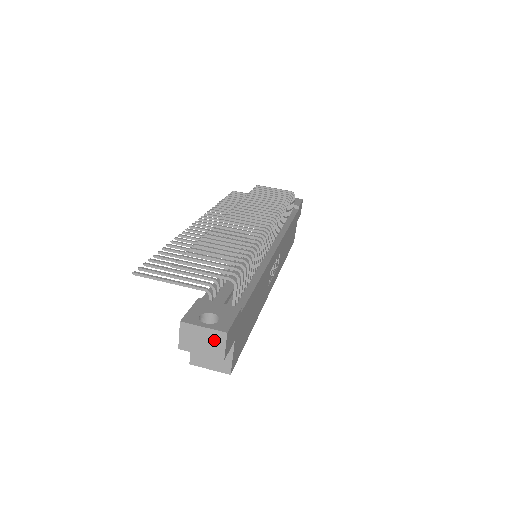
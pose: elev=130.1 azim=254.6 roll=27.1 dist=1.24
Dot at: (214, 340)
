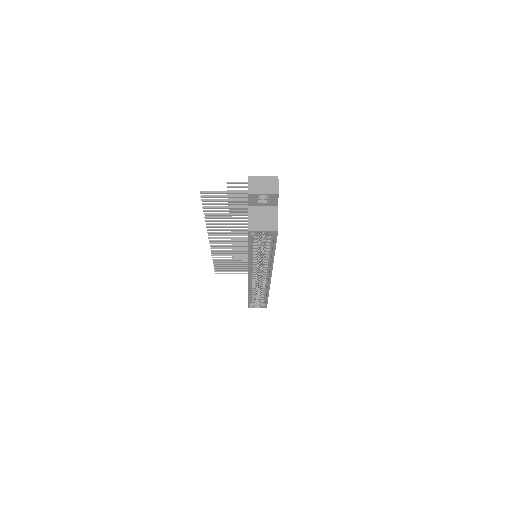
Dot at: (271, 182)
